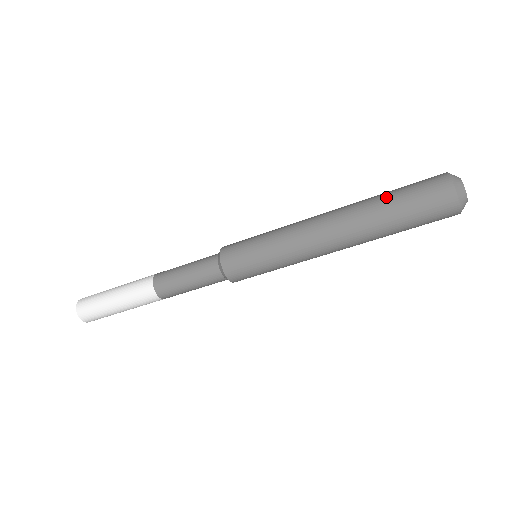
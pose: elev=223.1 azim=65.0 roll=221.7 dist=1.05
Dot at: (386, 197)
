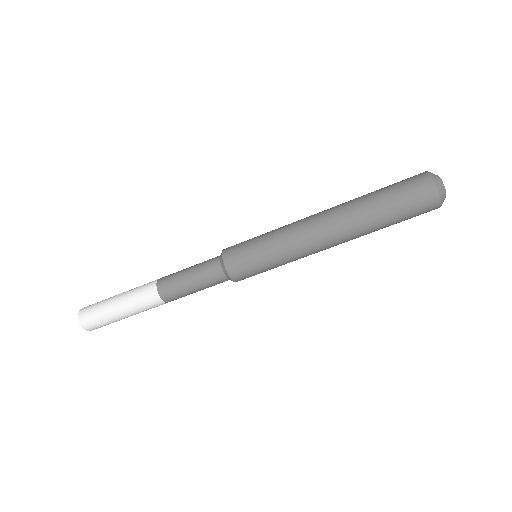
Dot at: (376, 197)
